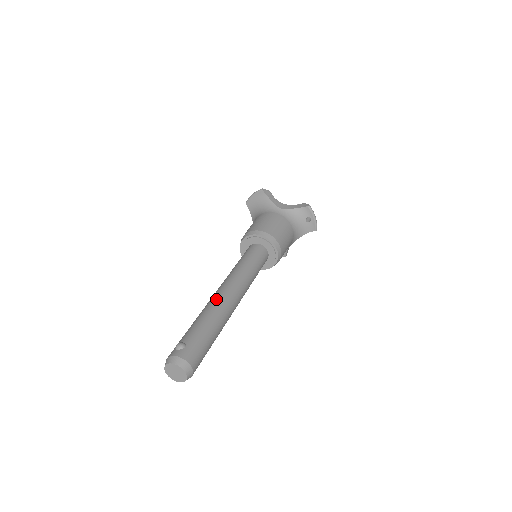
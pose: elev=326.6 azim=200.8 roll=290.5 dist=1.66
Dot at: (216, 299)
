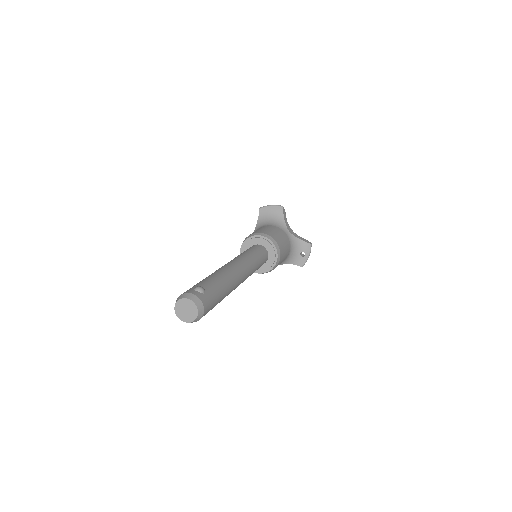
Dot at: (231, 270)
